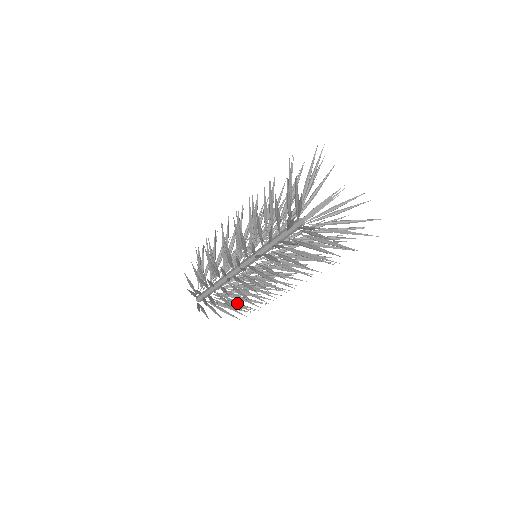
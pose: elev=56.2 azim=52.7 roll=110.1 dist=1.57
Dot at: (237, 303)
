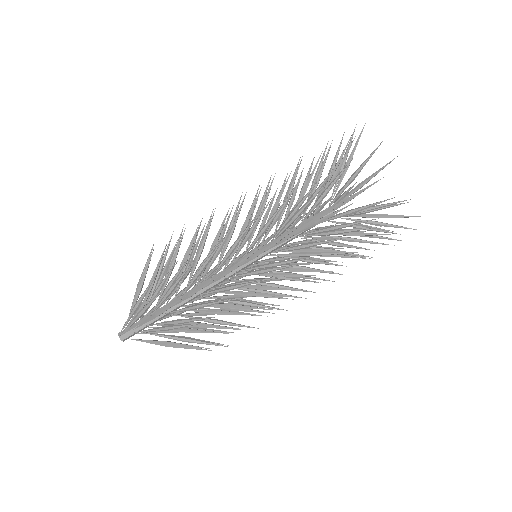
Dot at: occluded
